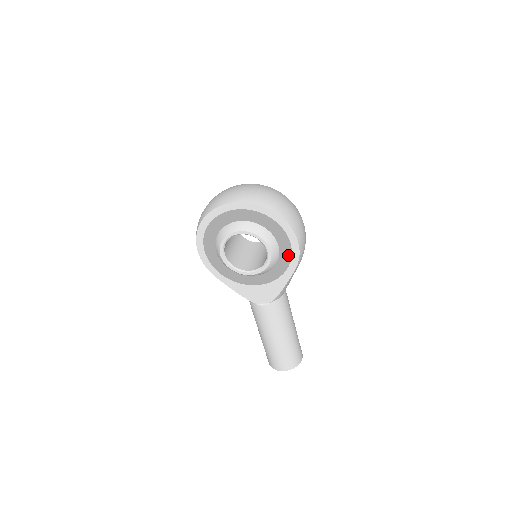
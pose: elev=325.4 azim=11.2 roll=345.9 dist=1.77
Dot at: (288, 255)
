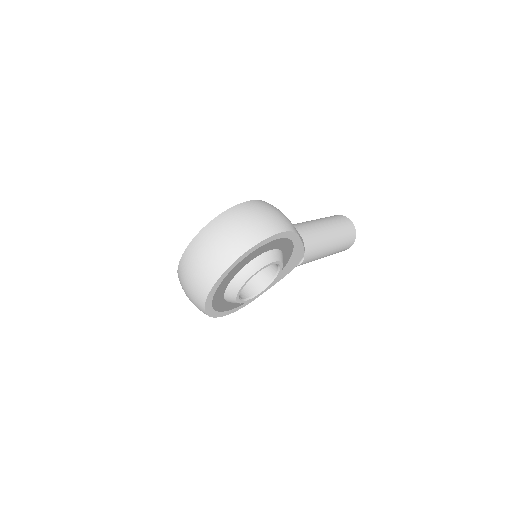
Dot at: (284, 241)
